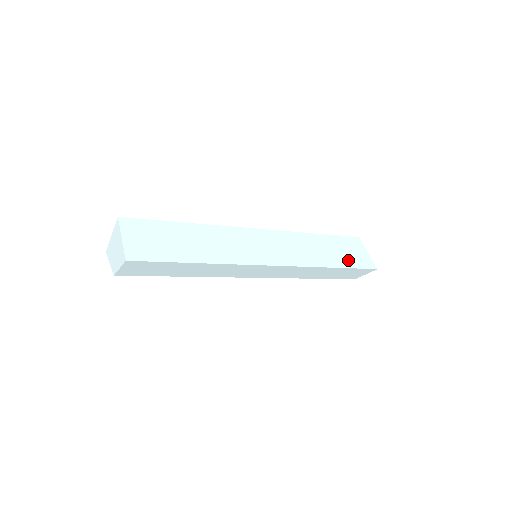
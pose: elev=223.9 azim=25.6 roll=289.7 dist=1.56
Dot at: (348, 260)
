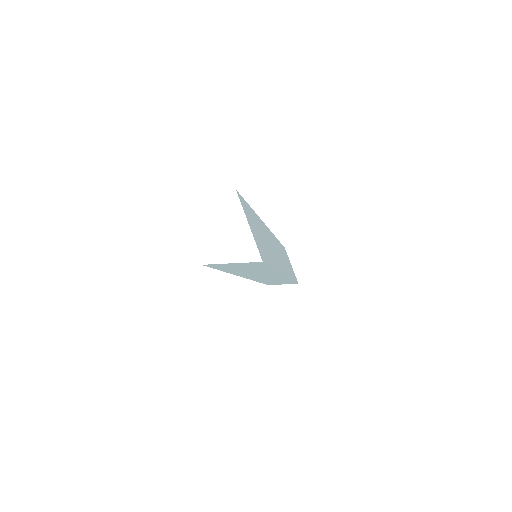
Dot at: (292, 273)
